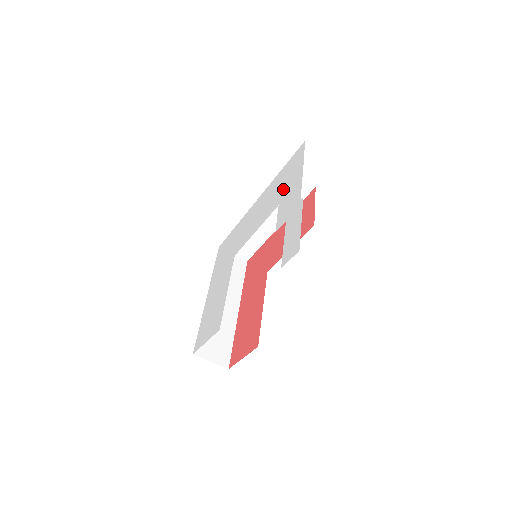
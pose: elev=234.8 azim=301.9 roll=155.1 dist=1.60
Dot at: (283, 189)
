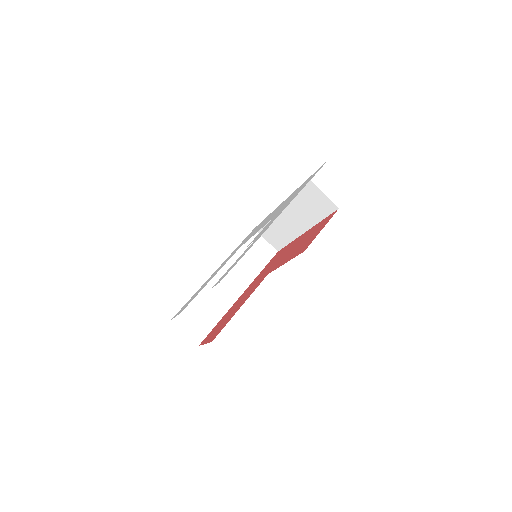
Dot at: (285, 204)
